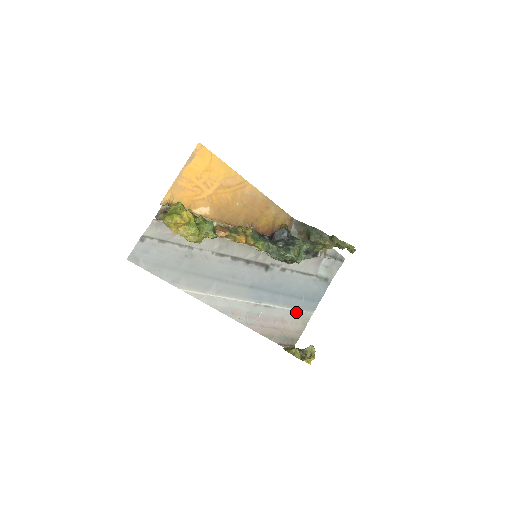
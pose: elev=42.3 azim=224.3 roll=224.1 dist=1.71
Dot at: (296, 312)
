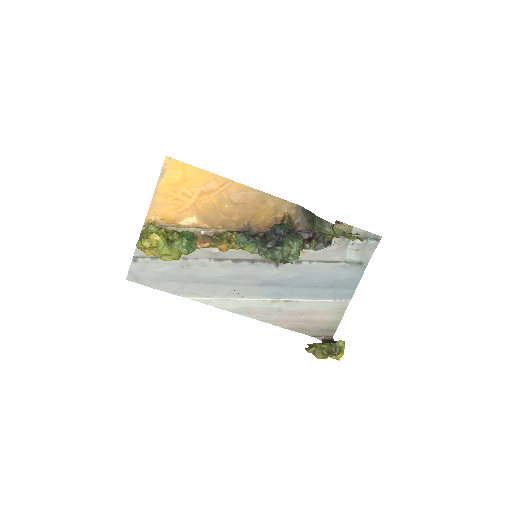
Dot at: (327, 302)
